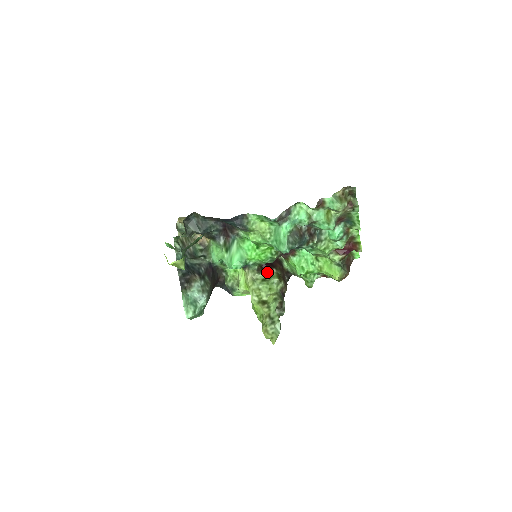
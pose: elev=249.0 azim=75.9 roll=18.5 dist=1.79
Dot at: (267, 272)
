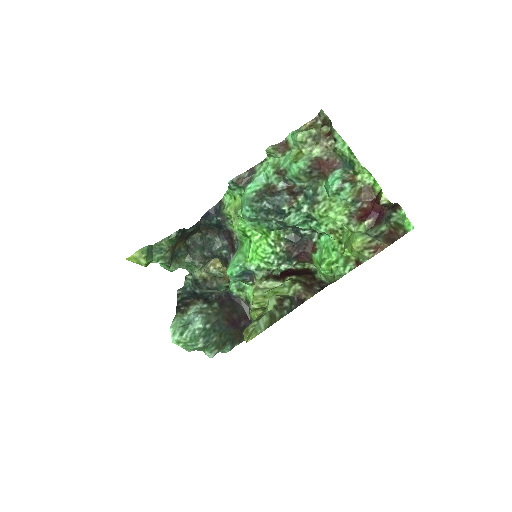
Dot at: (283, 281)
